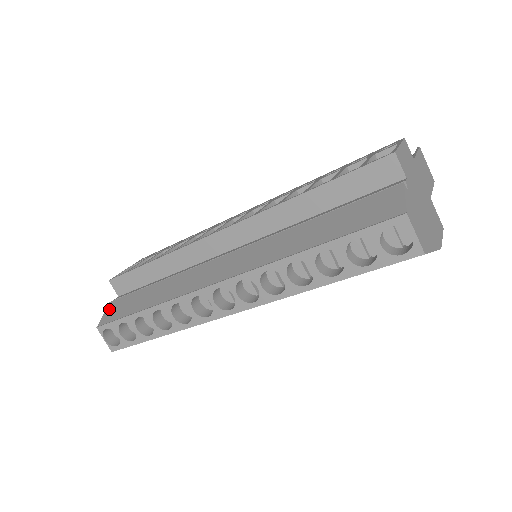
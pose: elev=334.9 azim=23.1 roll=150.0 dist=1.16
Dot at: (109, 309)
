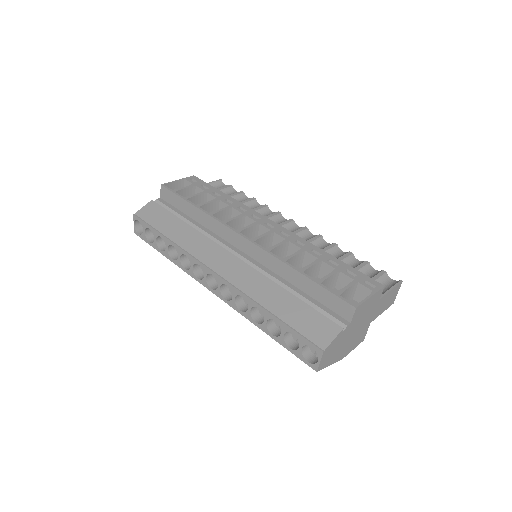
Dot at: (149, 207)
